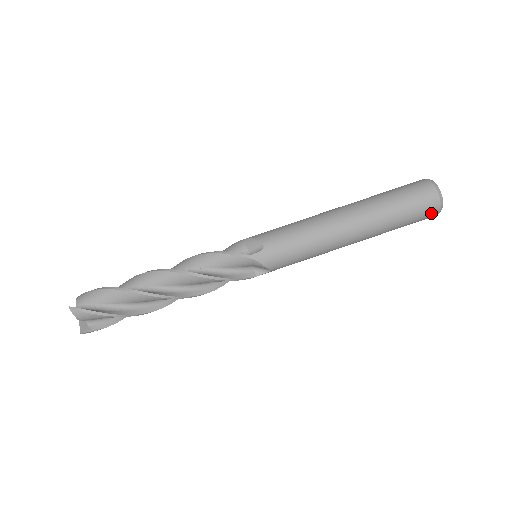
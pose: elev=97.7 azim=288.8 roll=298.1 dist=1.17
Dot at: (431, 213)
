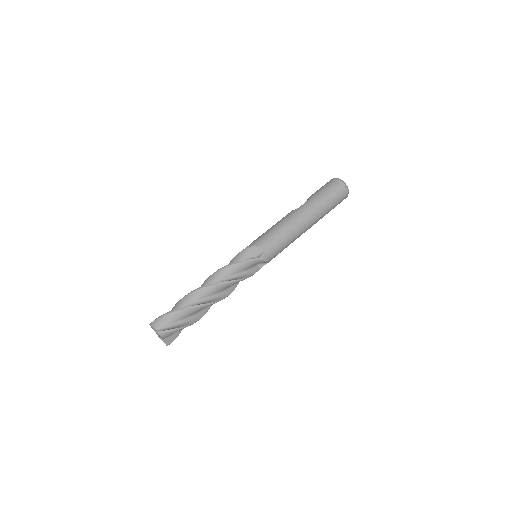
Dot at: occluded
